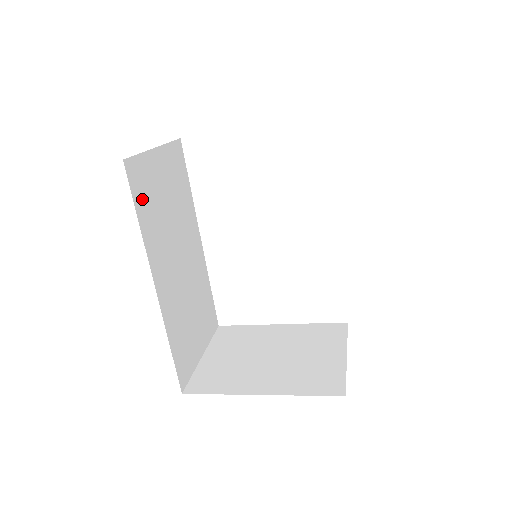
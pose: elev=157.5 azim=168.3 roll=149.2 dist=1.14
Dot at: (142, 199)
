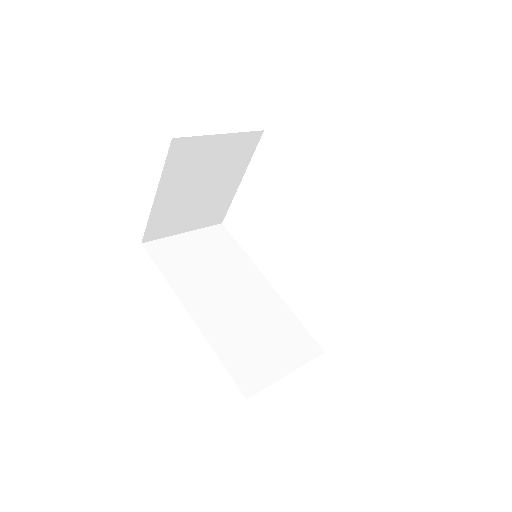
Dot at: (167, 262)
